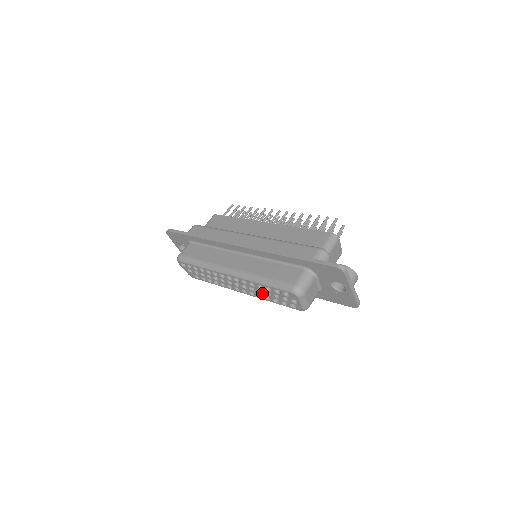
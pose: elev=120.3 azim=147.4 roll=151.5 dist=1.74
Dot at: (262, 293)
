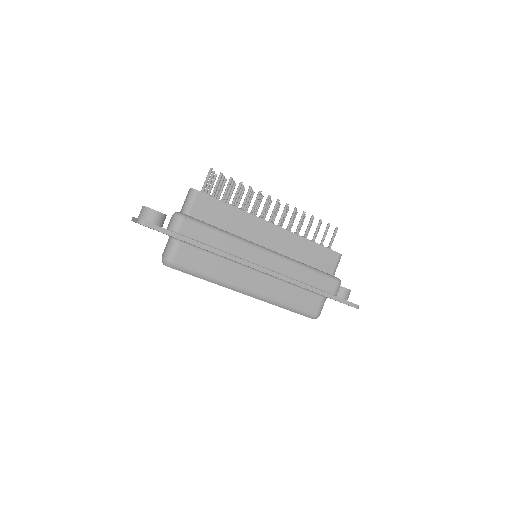
Dot at: occluded
